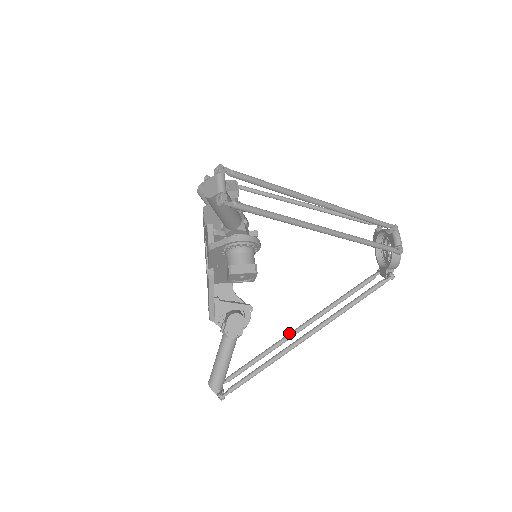
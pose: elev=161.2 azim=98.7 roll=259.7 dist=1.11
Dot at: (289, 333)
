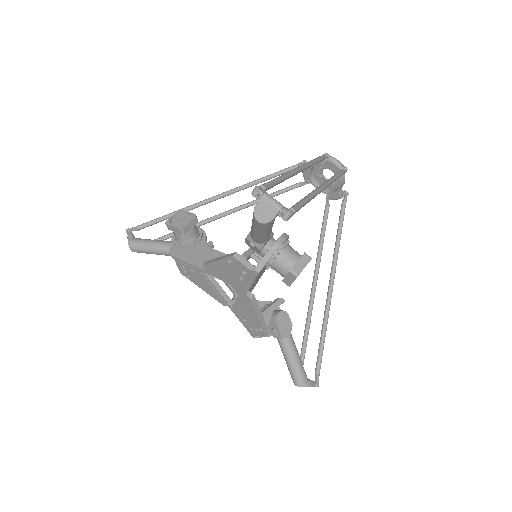
Dot at: (310, 295)
